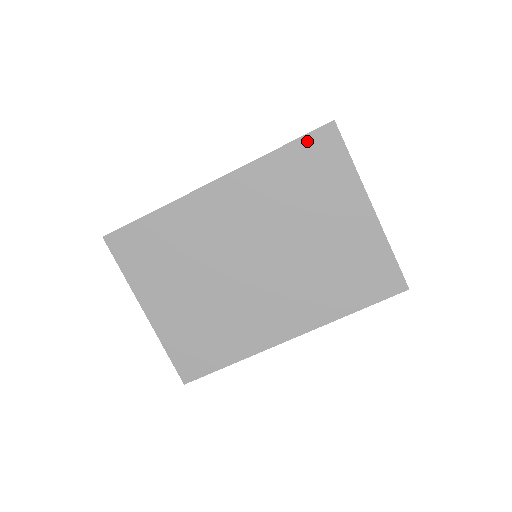
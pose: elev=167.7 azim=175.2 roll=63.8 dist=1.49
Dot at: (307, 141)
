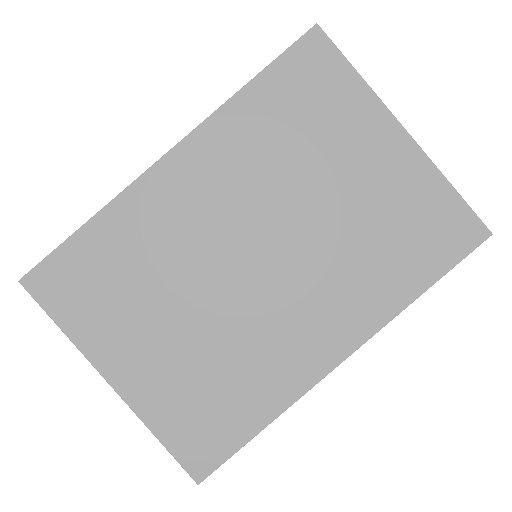
Dot at: (287, 61)
